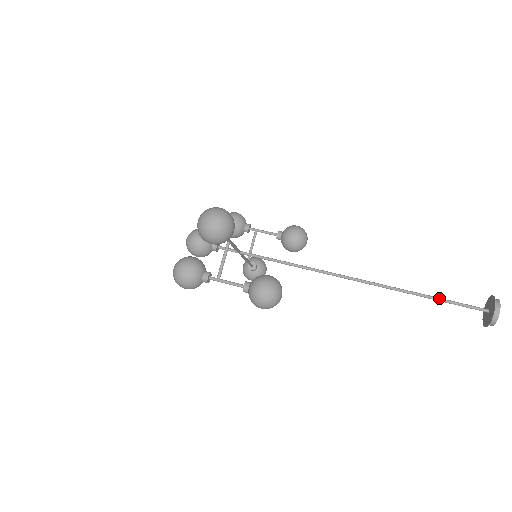
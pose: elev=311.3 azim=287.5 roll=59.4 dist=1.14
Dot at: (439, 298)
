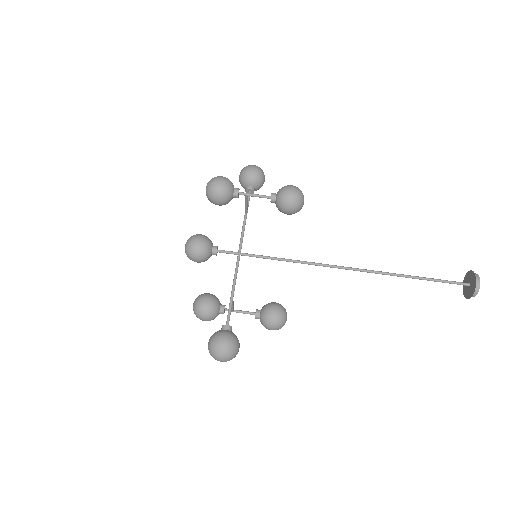
Dot at: (427, 280)
